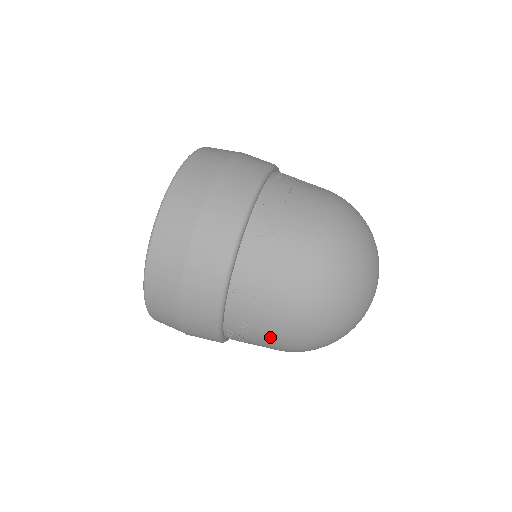
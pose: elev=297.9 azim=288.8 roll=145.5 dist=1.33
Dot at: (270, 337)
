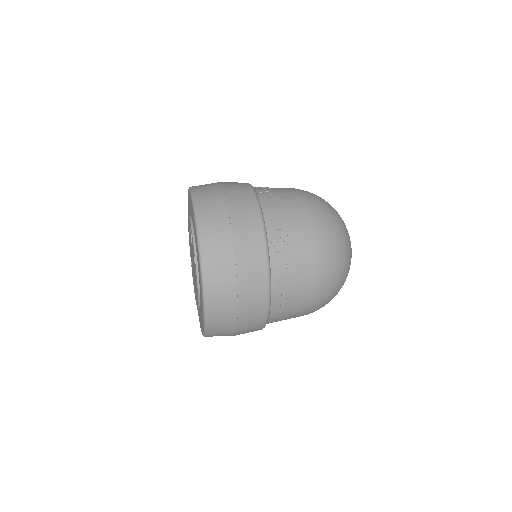
Dot at: (307, 271)
